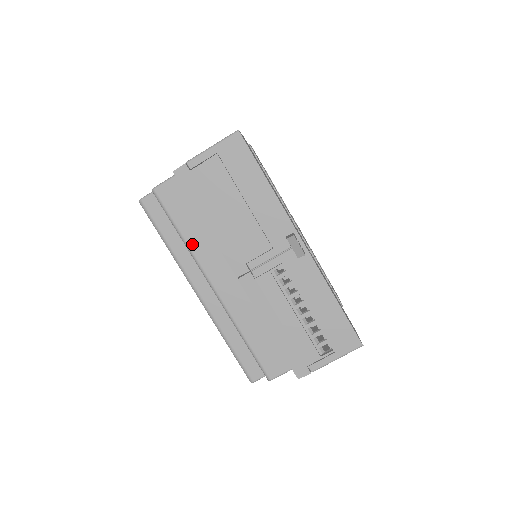
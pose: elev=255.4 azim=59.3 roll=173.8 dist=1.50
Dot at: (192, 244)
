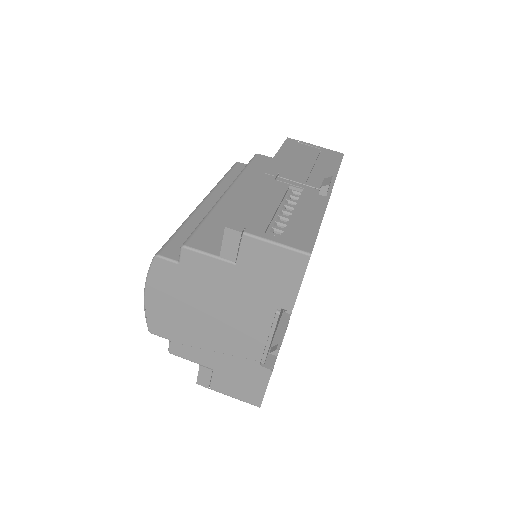
Dot at: (246, 174)
